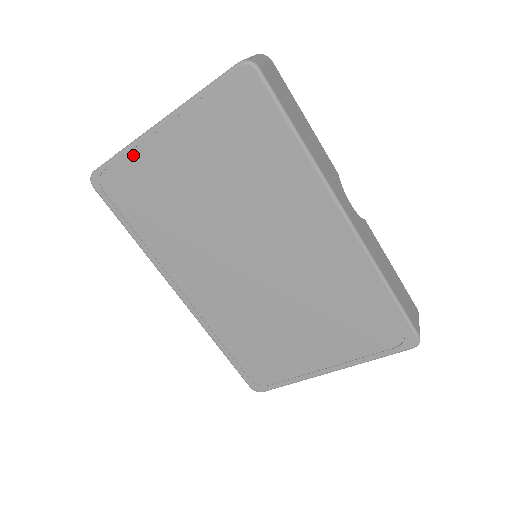
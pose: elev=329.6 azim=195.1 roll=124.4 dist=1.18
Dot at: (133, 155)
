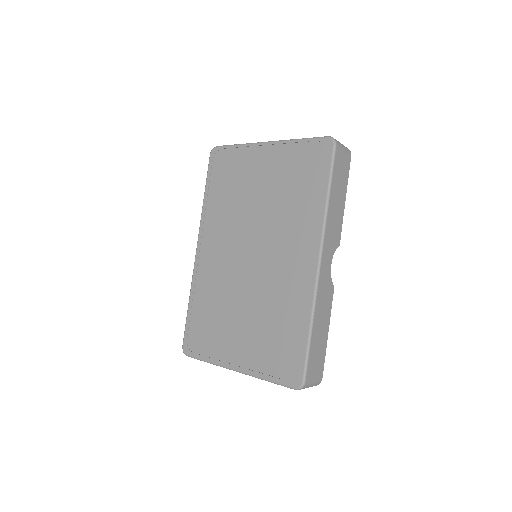
Dot at: (243, 150)
